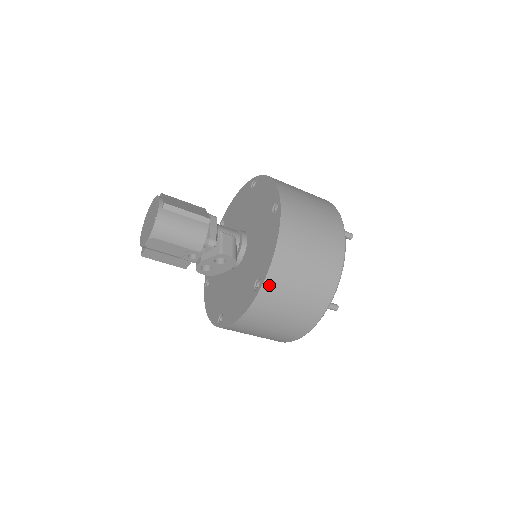
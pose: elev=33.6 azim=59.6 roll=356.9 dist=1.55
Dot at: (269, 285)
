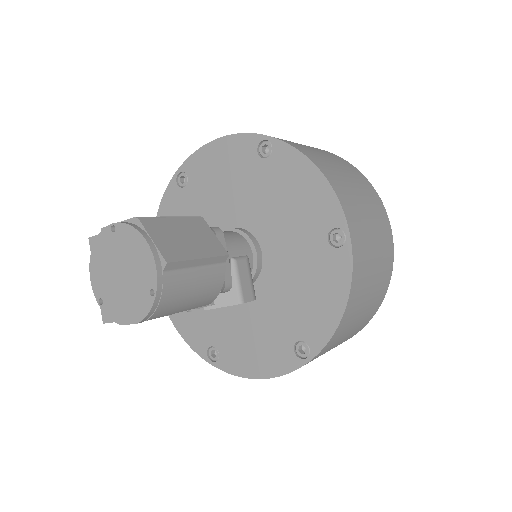
Dot at: (321, 353)
